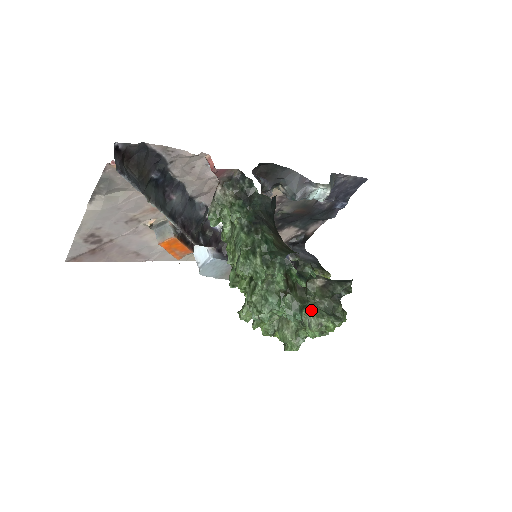
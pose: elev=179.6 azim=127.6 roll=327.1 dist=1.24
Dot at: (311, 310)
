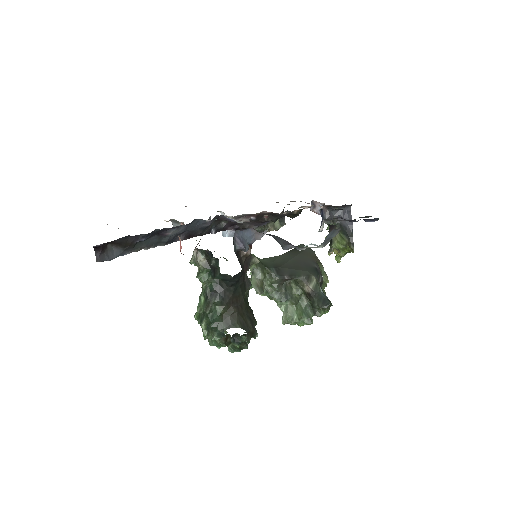
Dot at: (287, 310)
